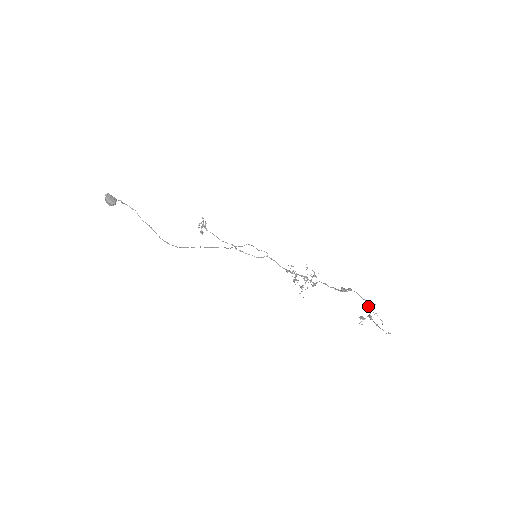
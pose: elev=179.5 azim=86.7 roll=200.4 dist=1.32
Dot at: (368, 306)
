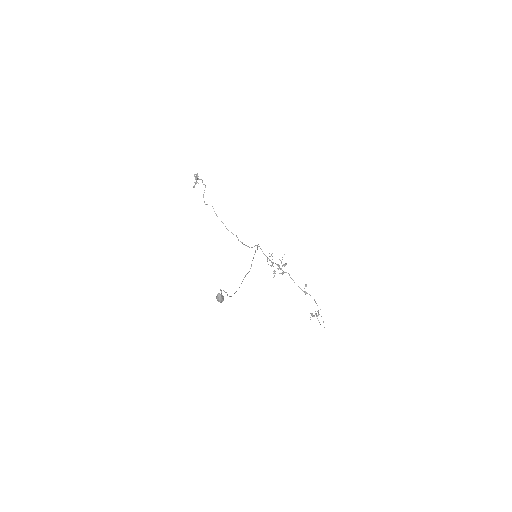
Dot at: (318, 310)
